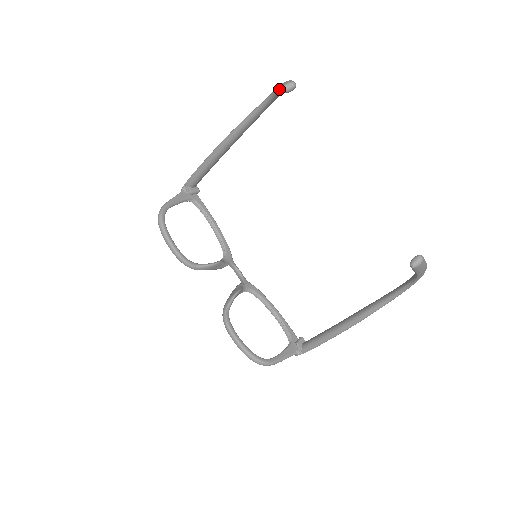
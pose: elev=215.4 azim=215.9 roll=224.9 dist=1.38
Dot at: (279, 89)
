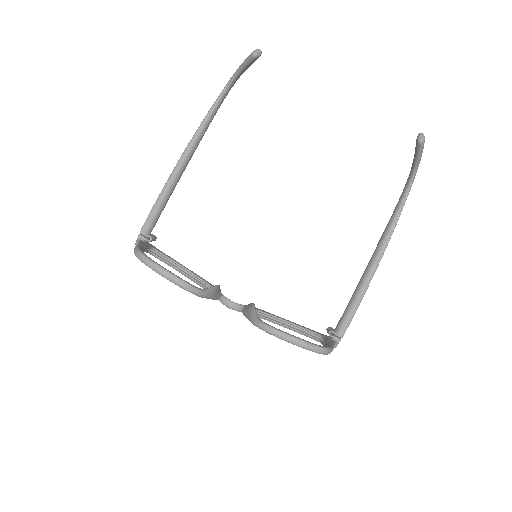
Dot at: (236, 75)
